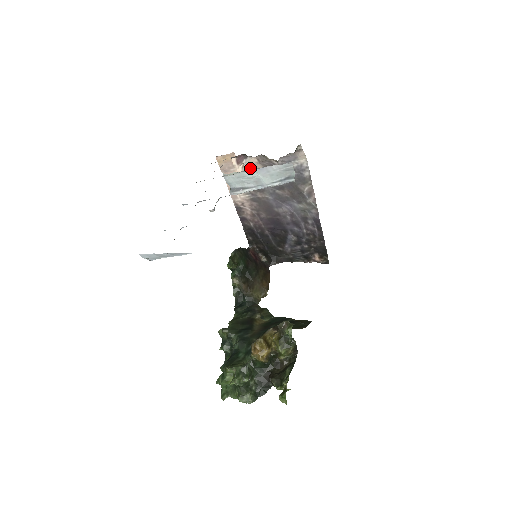
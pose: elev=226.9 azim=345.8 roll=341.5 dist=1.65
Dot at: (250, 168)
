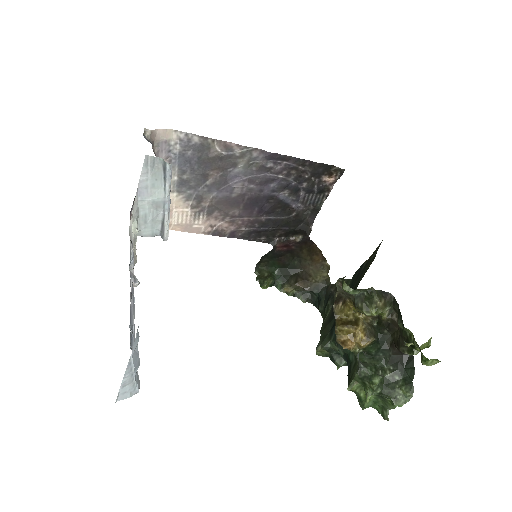
Dot at: occluded
